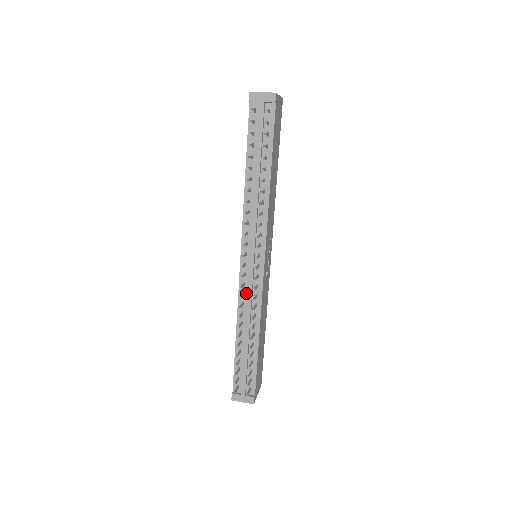
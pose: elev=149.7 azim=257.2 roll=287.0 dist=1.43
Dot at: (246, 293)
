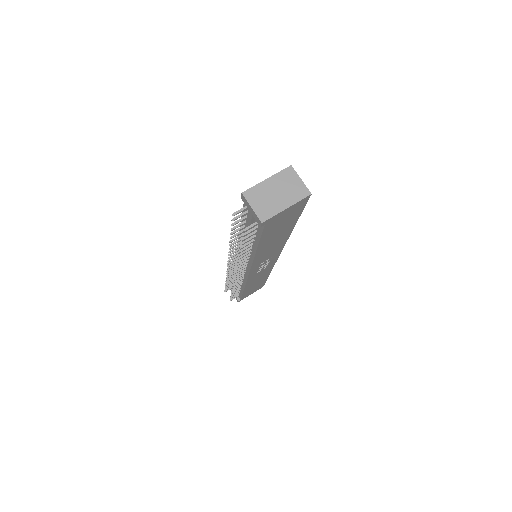
Dot at: occluded
